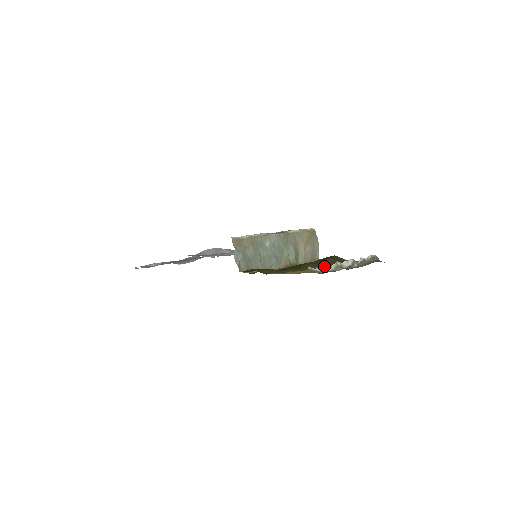
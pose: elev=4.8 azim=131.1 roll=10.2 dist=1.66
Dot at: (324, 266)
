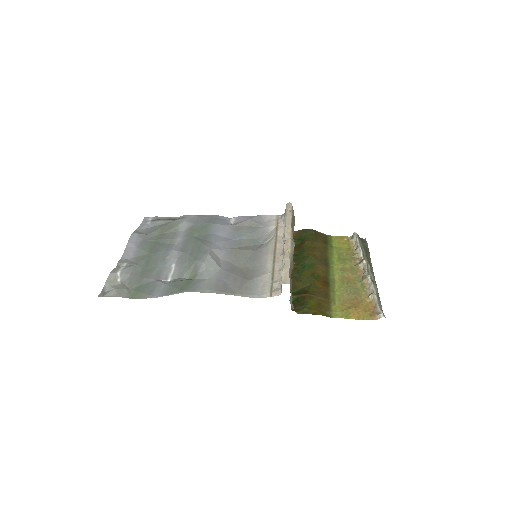
Dot at: (376, 297)
